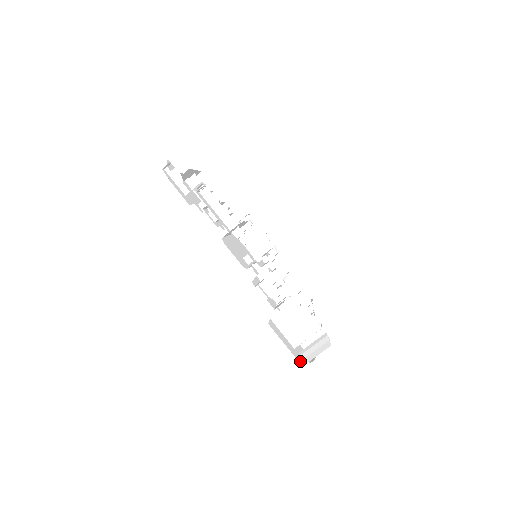
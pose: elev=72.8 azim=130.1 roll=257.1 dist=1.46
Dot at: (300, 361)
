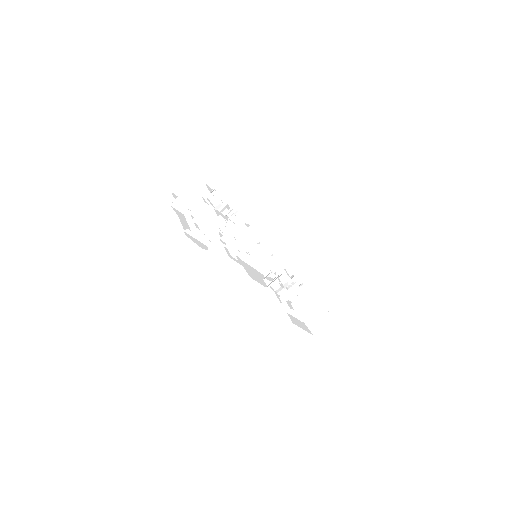
Dot at: (310, 331)
